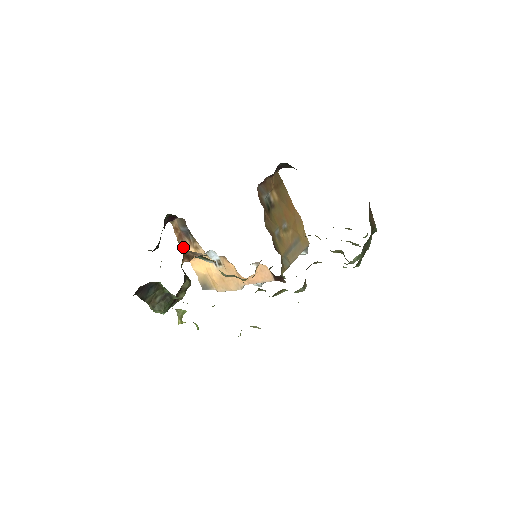
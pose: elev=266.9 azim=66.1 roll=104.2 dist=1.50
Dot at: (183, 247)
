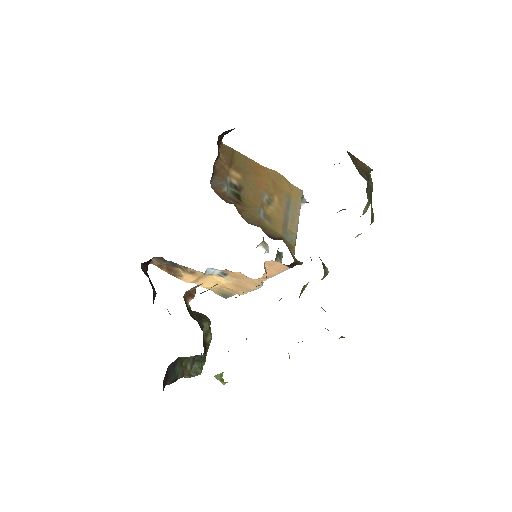
Dot at: (179, 277)
